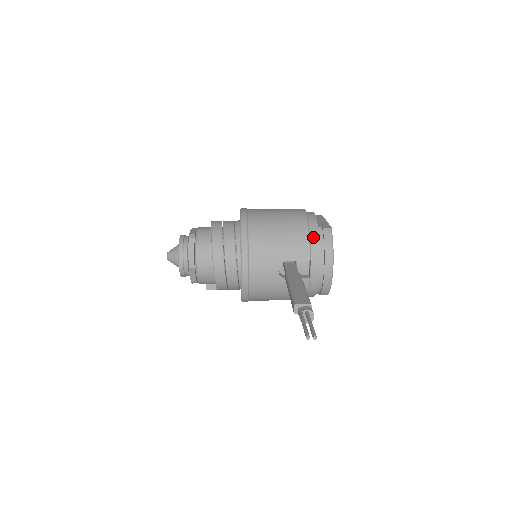
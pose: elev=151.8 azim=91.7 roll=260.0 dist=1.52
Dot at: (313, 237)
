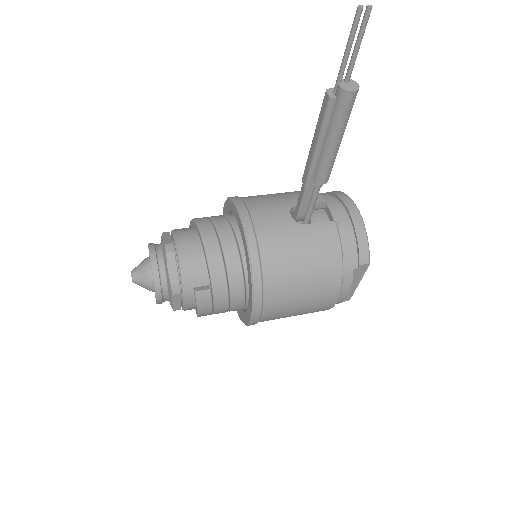
Dot at: occluded
